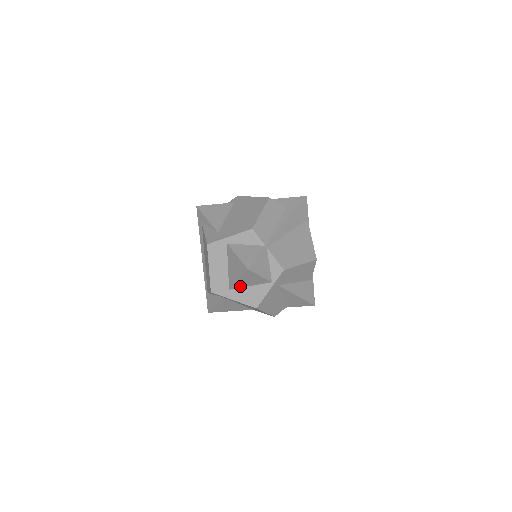
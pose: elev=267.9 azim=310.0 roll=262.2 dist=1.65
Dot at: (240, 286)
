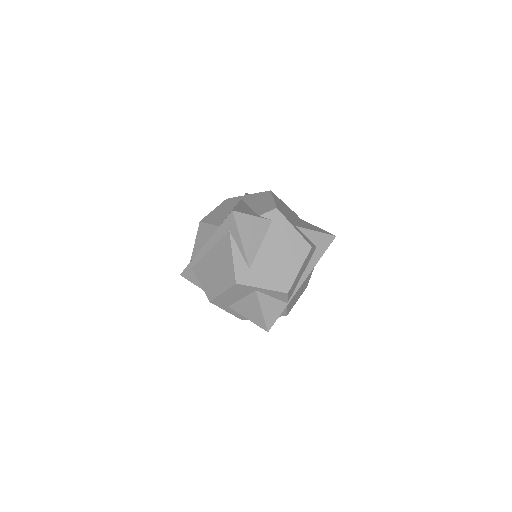
Dot at: occluded
